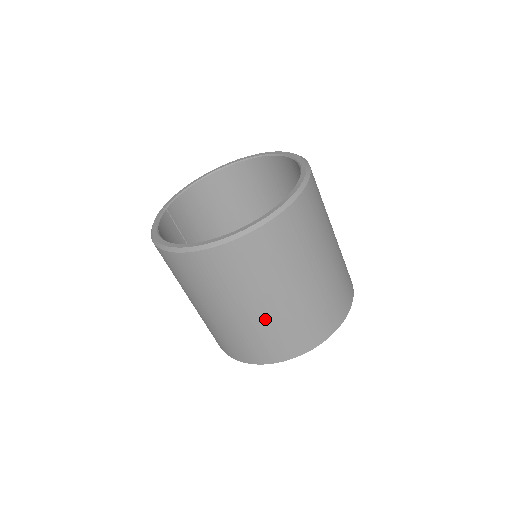
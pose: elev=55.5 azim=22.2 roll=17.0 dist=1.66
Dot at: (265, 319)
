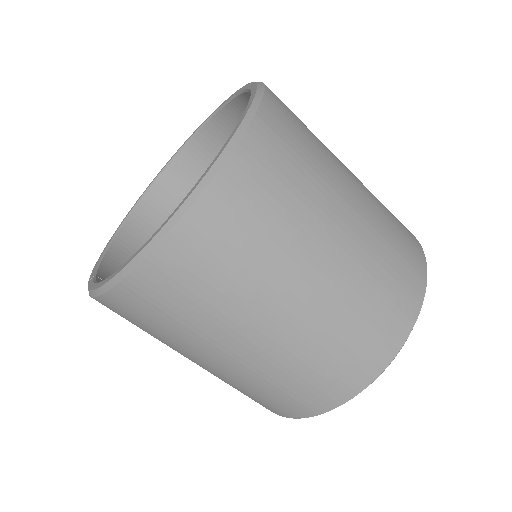
Dot at: (350, 267)
